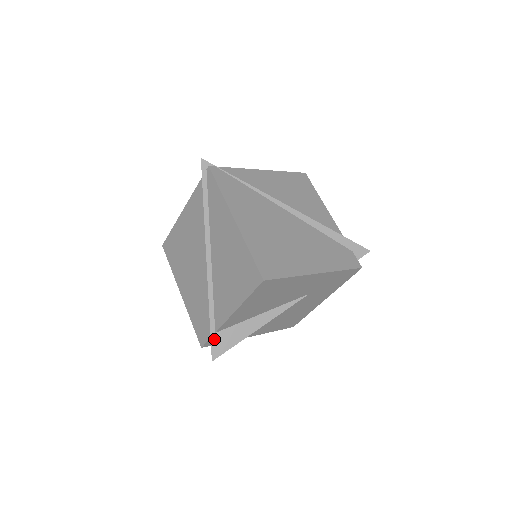
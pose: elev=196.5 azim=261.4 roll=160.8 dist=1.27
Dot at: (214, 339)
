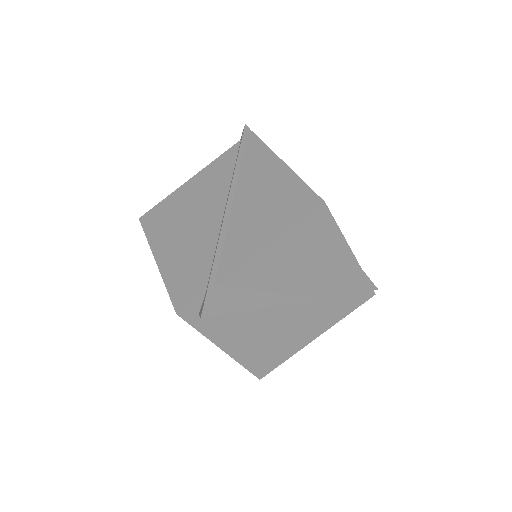
Dot at: (211, 292)
